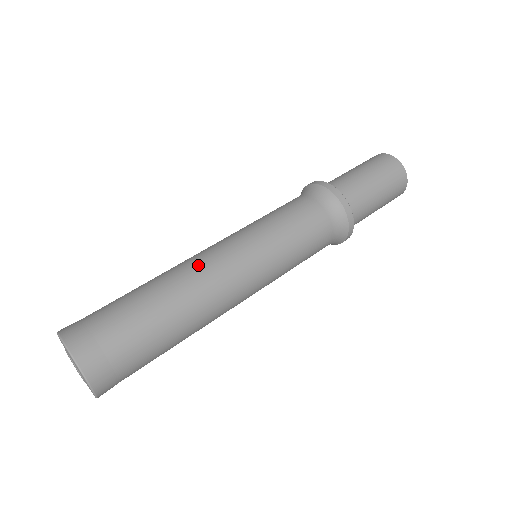
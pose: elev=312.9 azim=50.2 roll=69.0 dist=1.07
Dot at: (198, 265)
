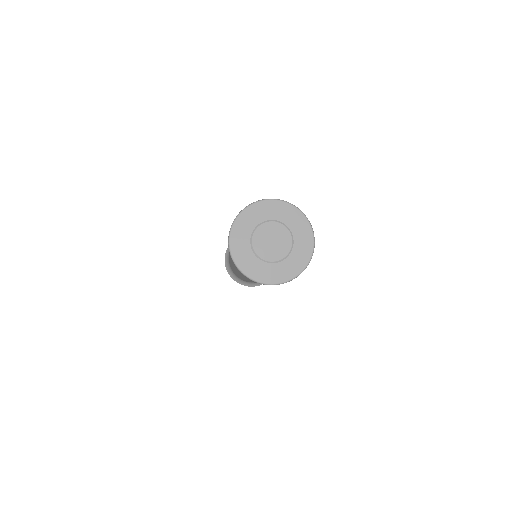
Dot at: occluded
